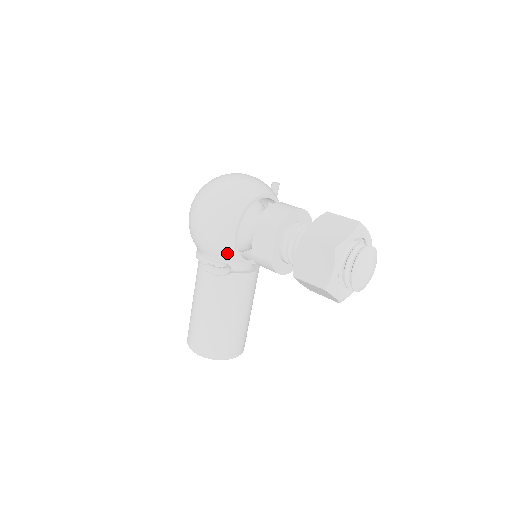
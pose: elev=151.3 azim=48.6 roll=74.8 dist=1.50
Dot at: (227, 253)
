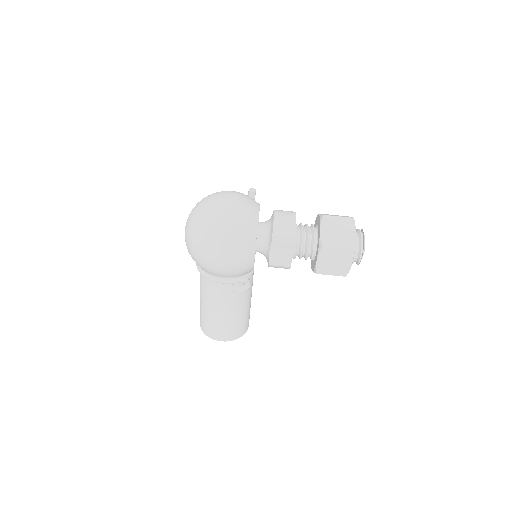
Dot at: (247, 271)
